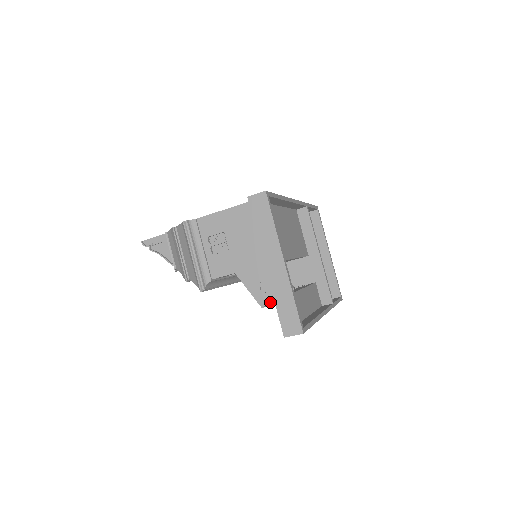
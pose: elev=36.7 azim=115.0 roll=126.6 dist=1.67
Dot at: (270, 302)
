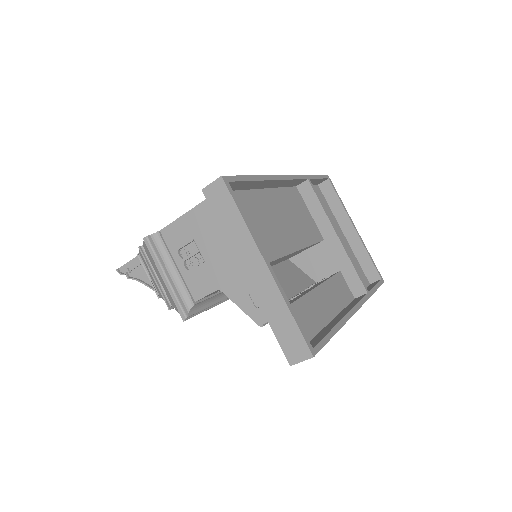
Dot at: occluded
